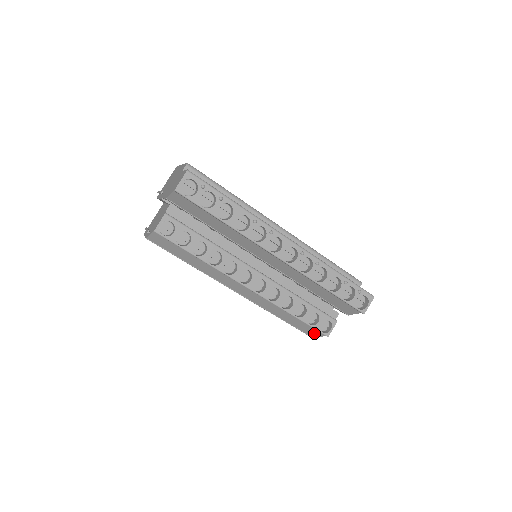
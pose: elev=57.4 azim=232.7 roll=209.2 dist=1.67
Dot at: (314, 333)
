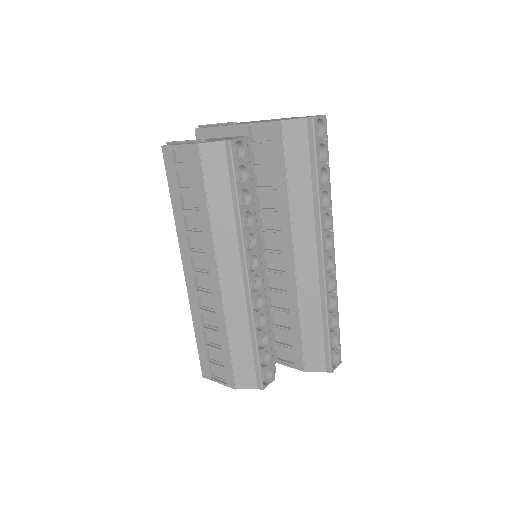
Dot at: (247, 380)
